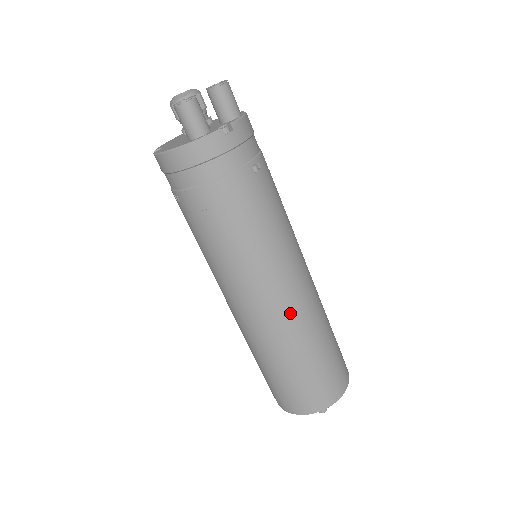
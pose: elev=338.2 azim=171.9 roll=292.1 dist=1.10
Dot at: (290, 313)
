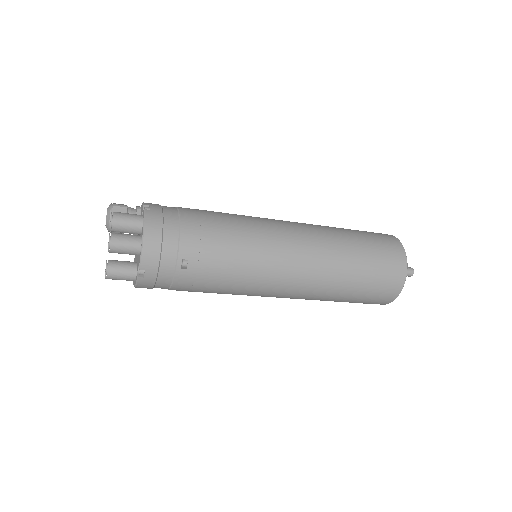
Dot at: (301, 294)
